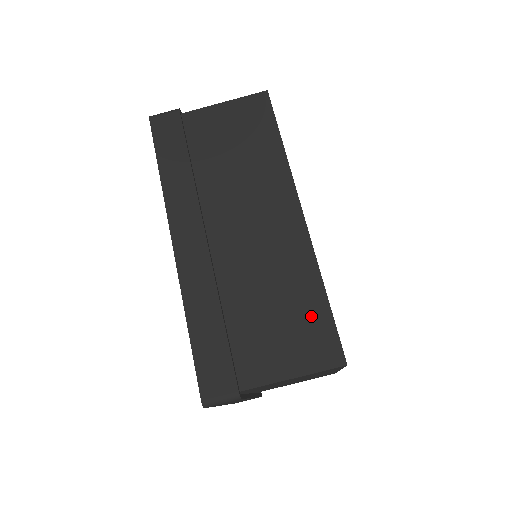
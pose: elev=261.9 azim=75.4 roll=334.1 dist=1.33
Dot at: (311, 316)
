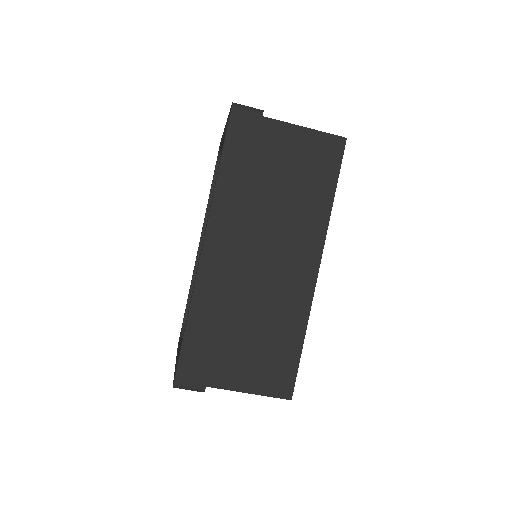
Dot at: (284, 354)
